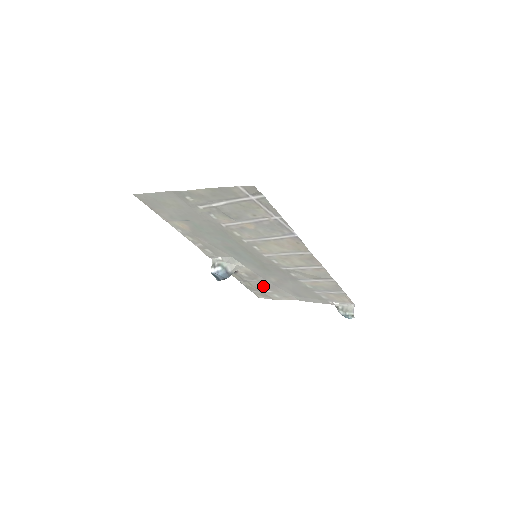
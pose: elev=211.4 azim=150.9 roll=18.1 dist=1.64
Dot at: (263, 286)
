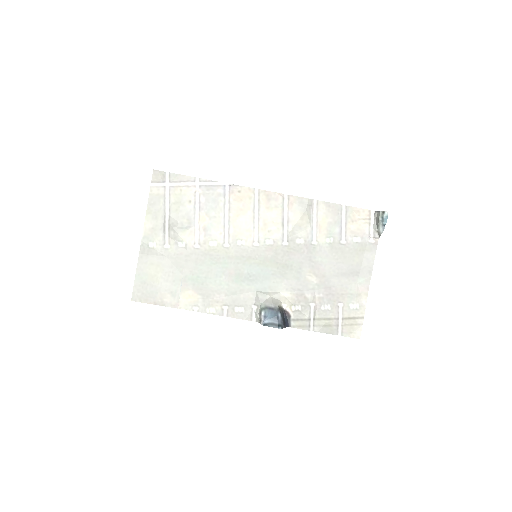
Dot at: (327, 305)
